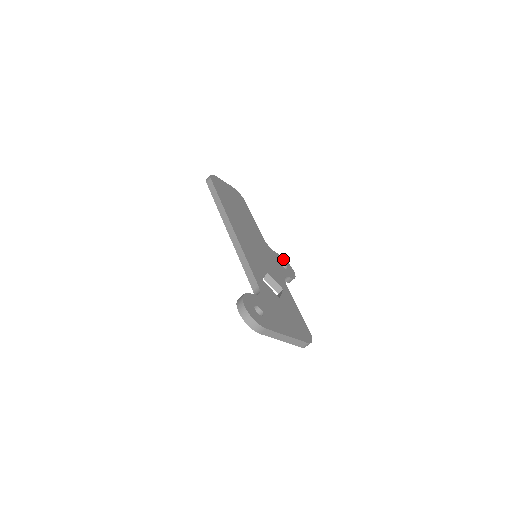
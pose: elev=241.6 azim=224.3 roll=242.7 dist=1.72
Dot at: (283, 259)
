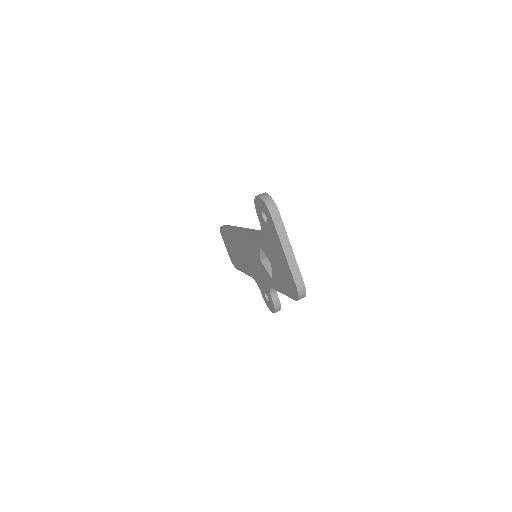
Dot at: occluded
